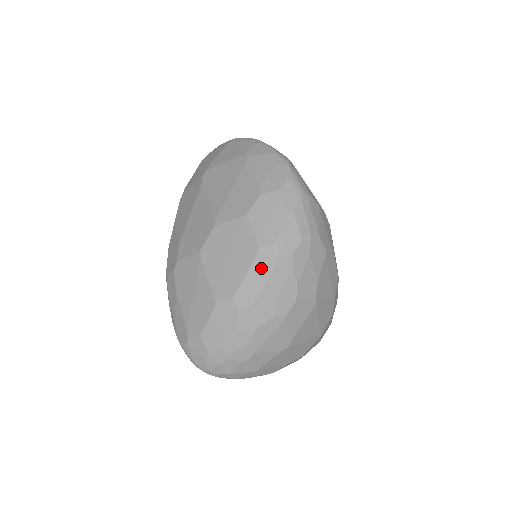
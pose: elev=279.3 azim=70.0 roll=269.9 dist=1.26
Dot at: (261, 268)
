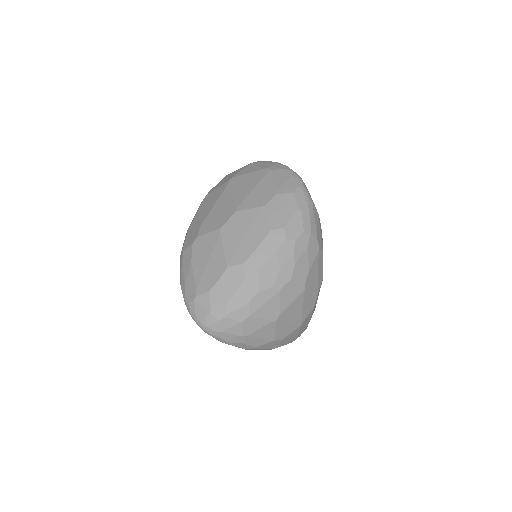
Dot at: (269, 245)
